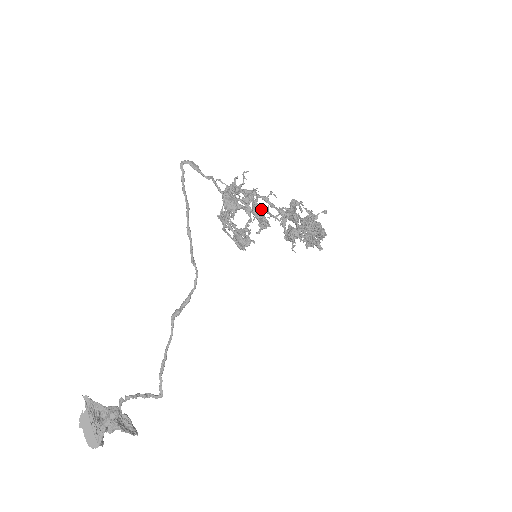
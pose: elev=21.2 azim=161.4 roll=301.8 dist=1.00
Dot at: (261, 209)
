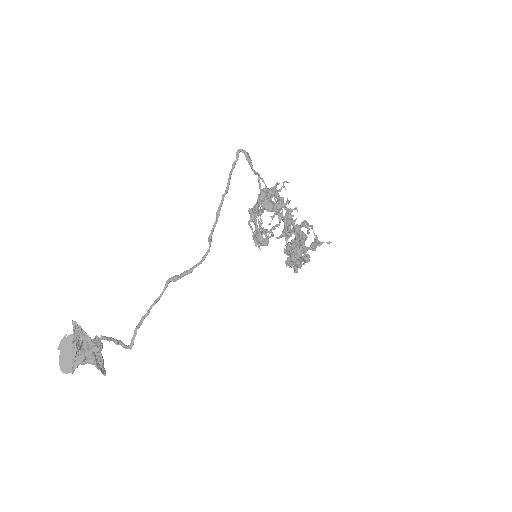
Dot at: occluded
